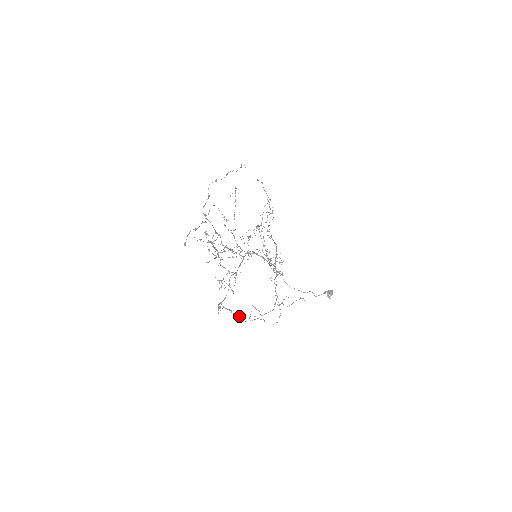
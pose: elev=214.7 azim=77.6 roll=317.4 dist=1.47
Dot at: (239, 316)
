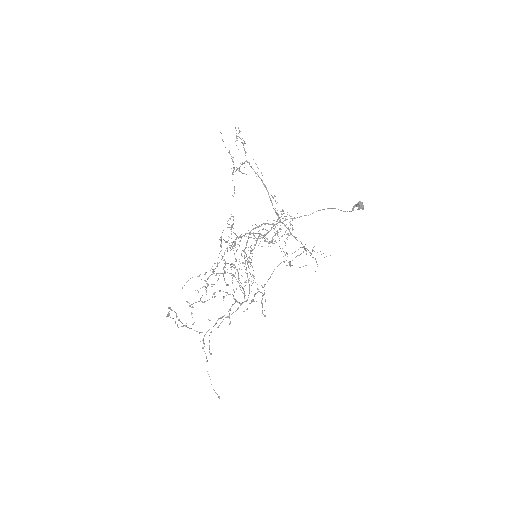
Dot at: occluded
